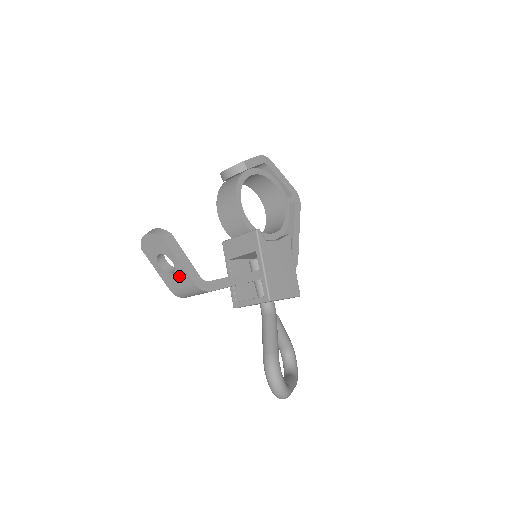
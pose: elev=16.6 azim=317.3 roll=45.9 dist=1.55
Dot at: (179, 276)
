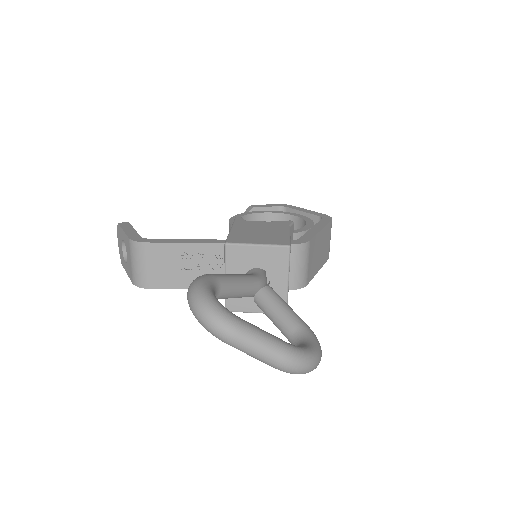
Dot at: (127, 250)
